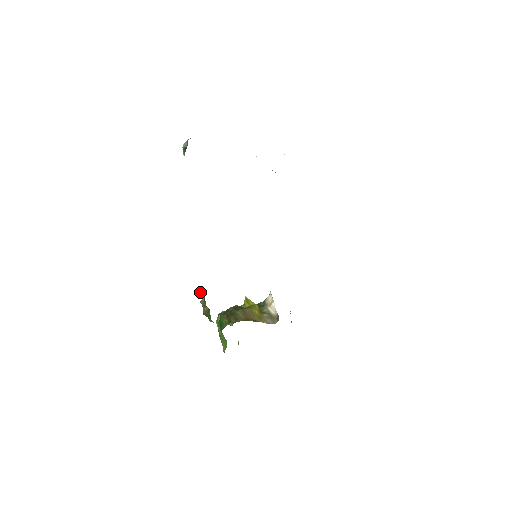
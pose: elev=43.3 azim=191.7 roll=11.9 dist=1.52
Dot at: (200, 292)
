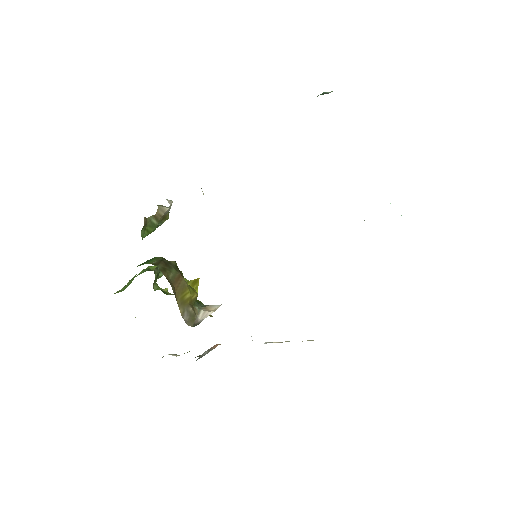
Dot at: (171, 202)
